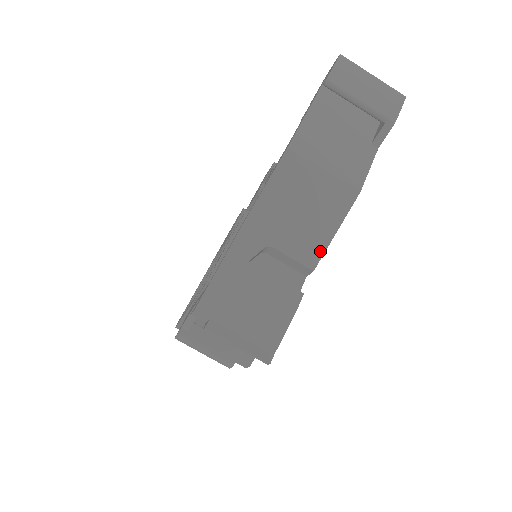
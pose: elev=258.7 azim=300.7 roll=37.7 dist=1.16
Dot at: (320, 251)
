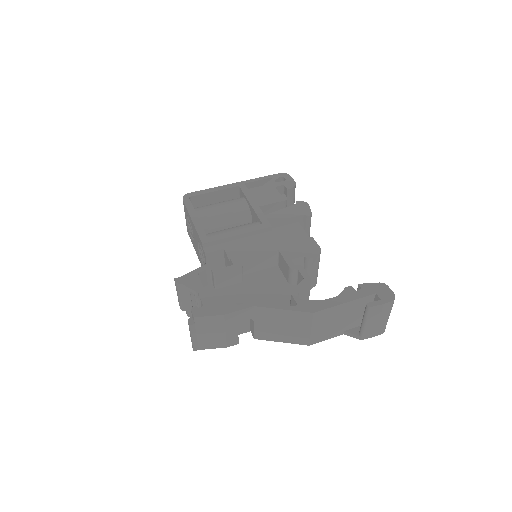
Dot at: (266, 339)
